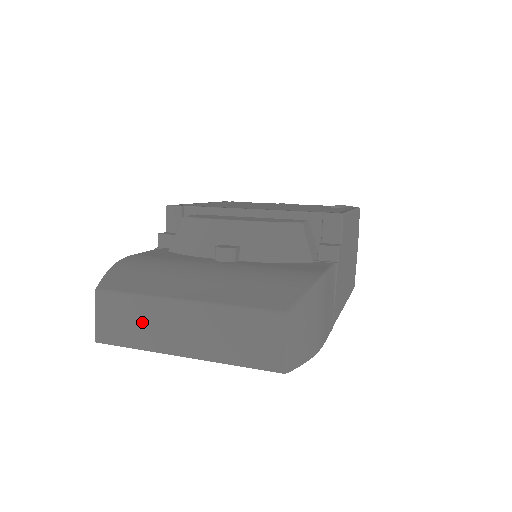
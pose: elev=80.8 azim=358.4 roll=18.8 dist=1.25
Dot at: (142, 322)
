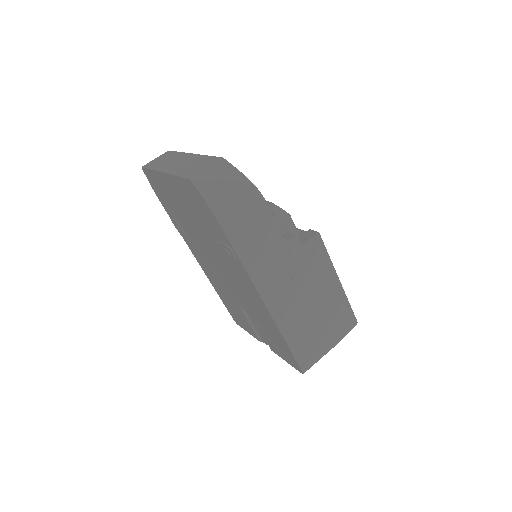
Dot at: (167, 160)
